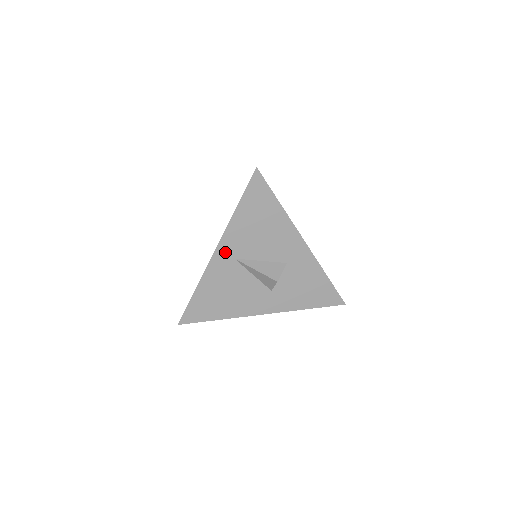
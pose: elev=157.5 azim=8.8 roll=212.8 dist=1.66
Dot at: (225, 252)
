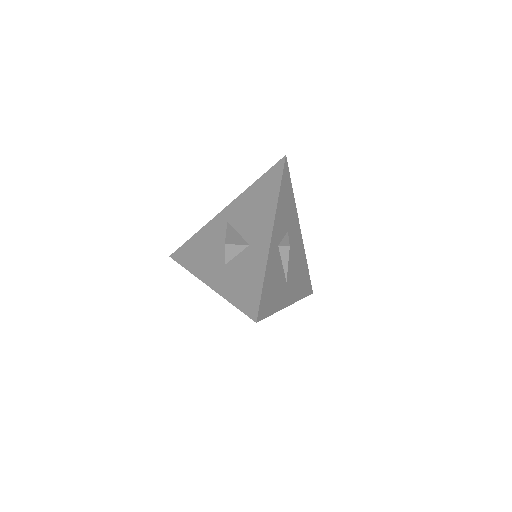
Dot at: (227, 213)
